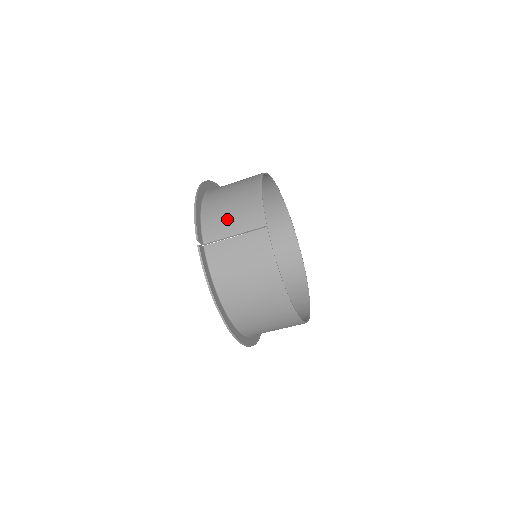
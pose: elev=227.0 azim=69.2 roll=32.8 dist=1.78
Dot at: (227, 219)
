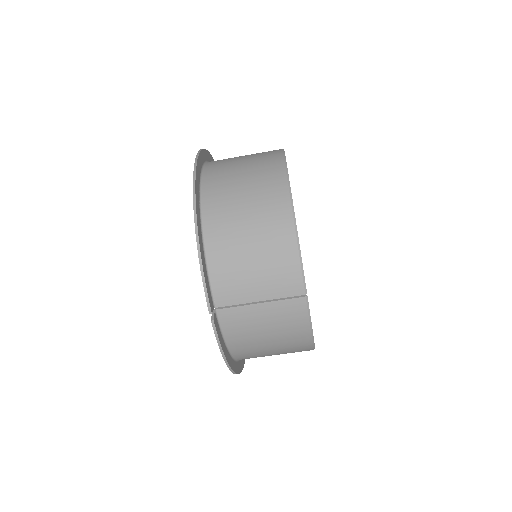
Dot at: (249, 277)
